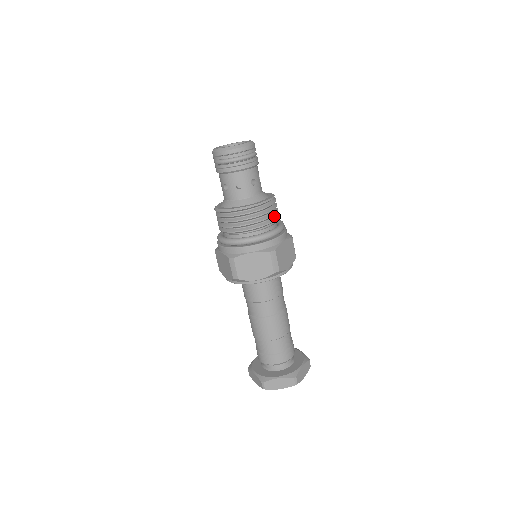
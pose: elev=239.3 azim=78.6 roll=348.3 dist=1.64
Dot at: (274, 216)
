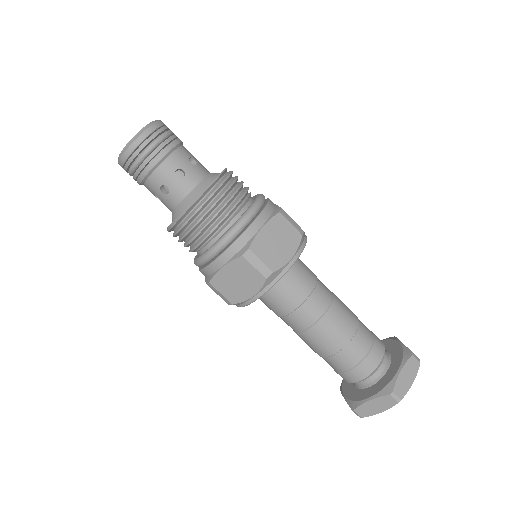
Dot at: (235, 200)
